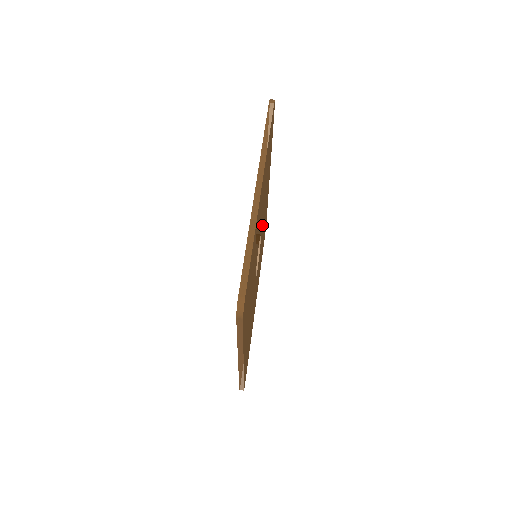
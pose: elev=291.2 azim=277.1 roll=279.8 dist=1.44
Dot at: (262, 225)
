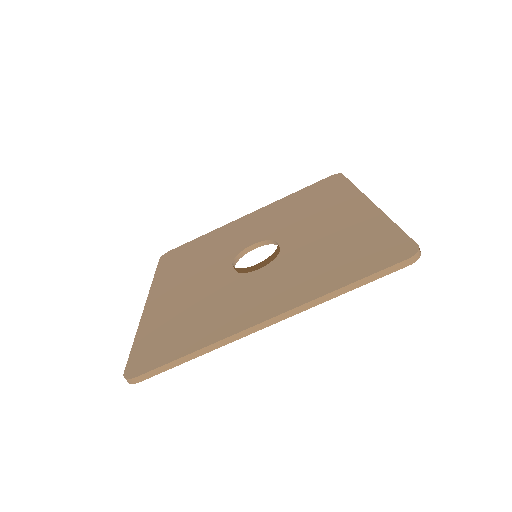
Dot at: occluded
